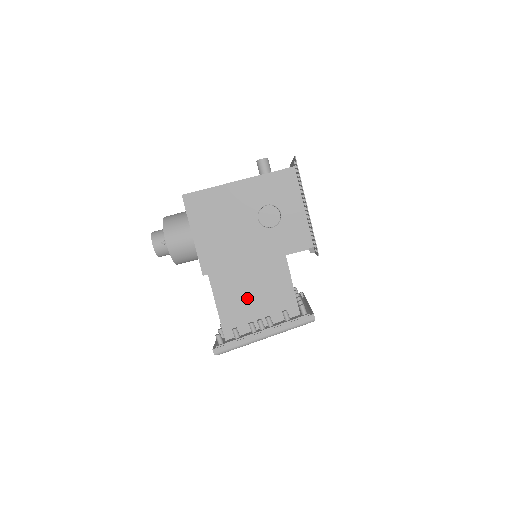
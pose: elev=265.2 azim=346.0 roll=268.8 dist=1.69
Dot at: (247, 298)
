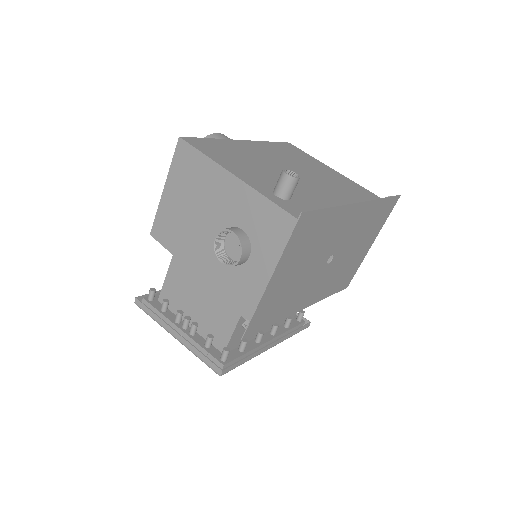
Dot at: (195, 289)
